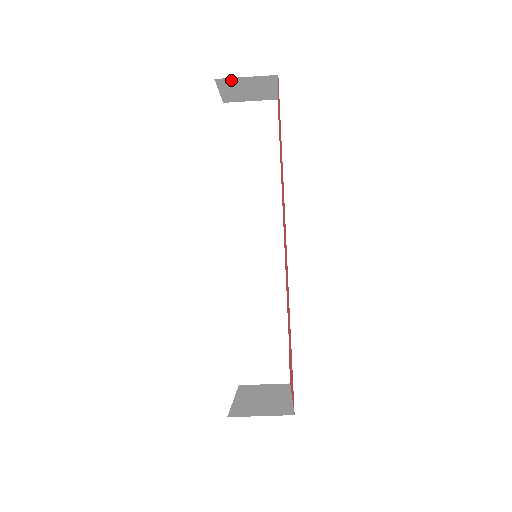
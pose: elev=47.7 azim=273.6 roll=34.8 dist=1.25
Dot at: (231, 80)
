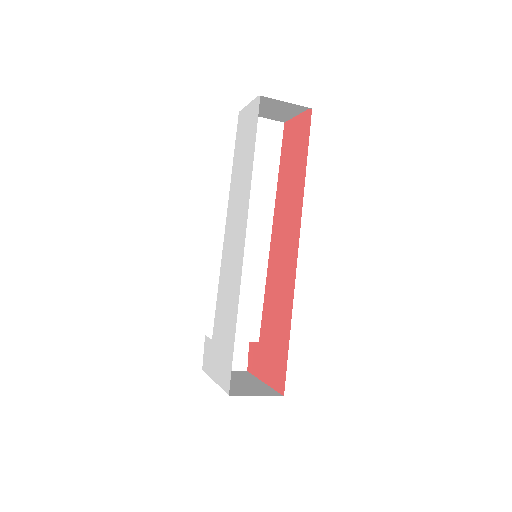
Dot at: (270, 100)
